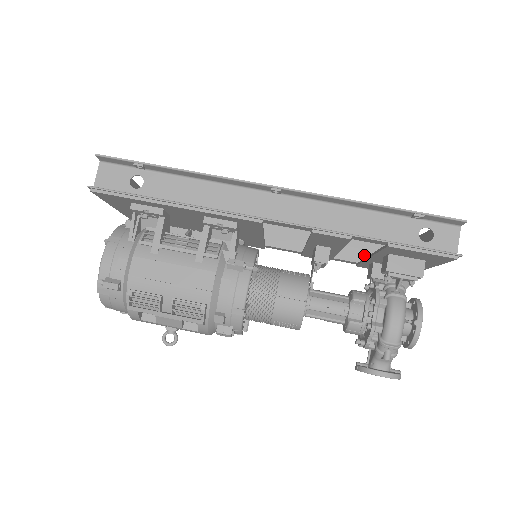
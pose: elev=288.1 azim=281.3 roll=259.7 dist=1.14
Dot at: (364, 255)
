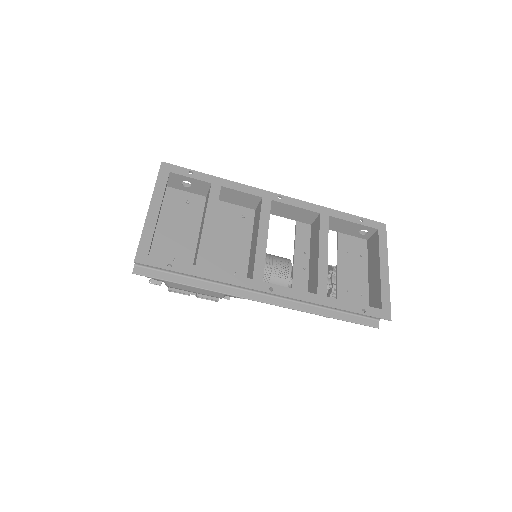
Dot at: (345, 229)
